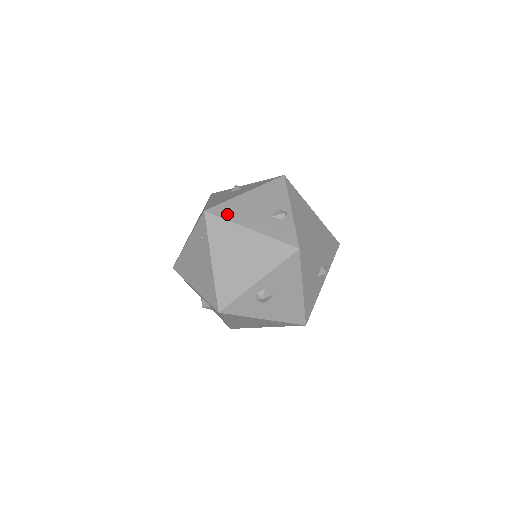
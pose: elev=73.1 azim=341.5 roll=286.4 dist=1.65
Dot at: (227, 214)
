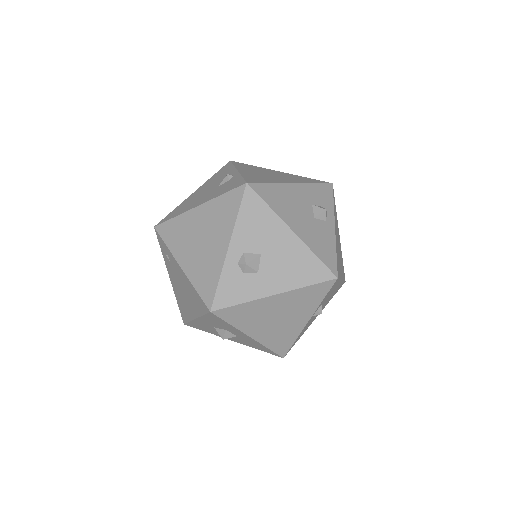
Dot at: (175, 214)
